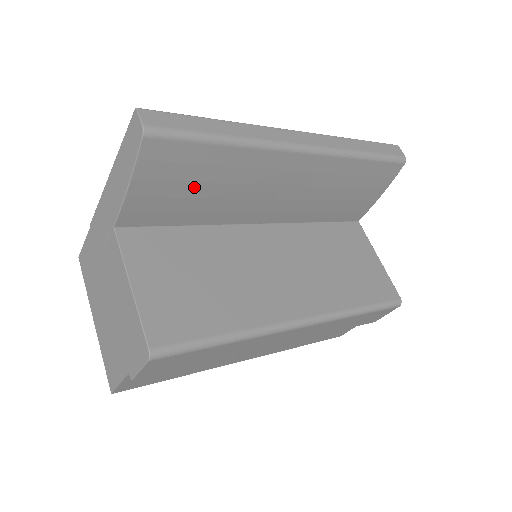
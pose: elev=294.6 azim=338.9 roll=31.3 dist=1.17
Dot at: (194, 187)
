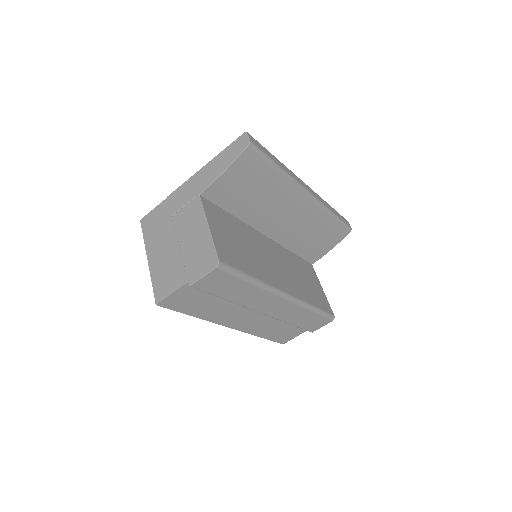
Dot at: (251, 189)
